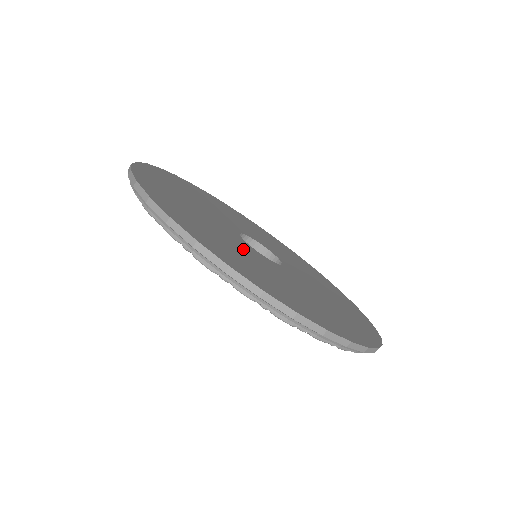
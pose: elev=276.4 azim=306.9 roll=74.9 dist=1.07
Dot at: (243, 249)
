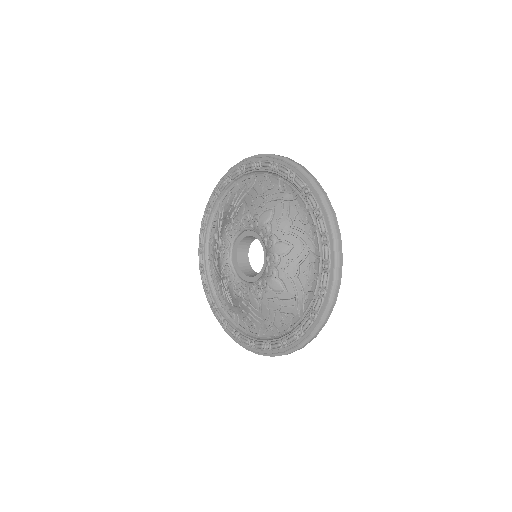
Dot at: occluded
